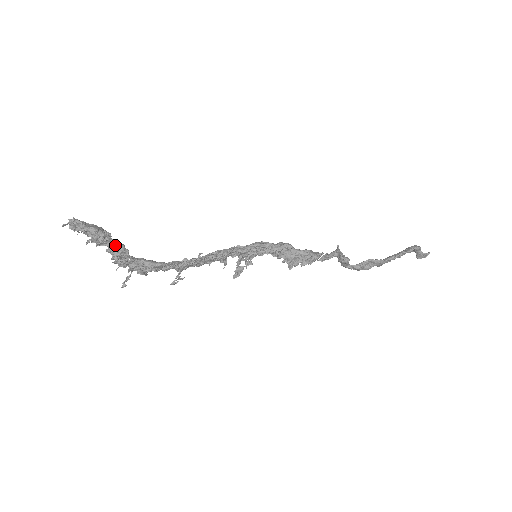
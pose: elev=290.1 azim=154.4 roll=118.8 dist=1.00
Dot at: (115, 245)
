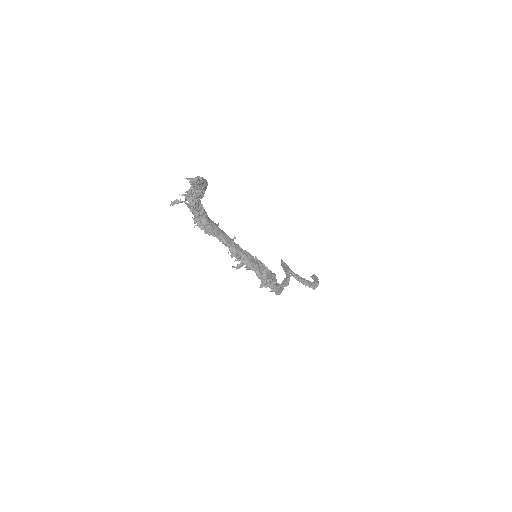
Dot at: (200, 193)
